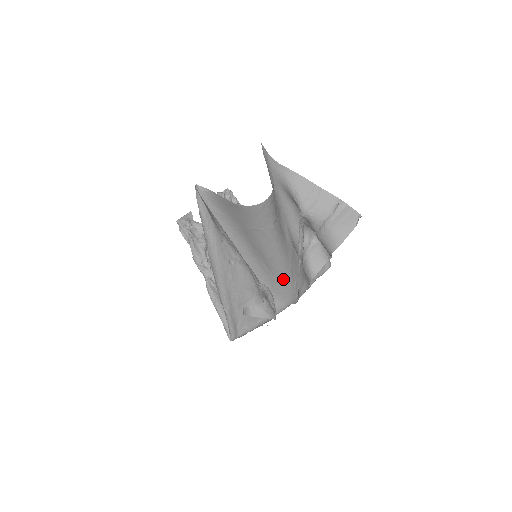
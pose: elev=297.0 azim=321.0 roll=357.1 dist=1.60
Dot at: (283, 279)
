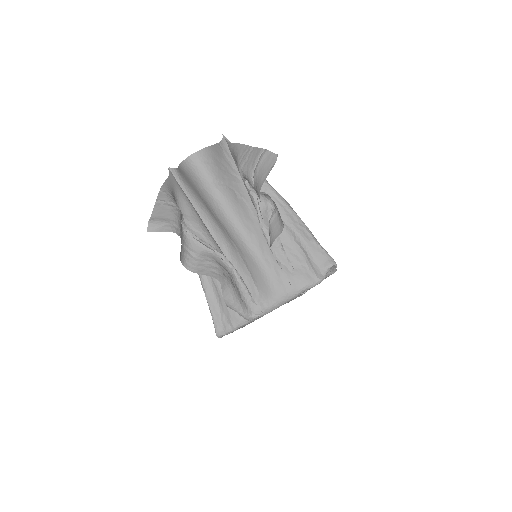
Dot at: (252, 257)
